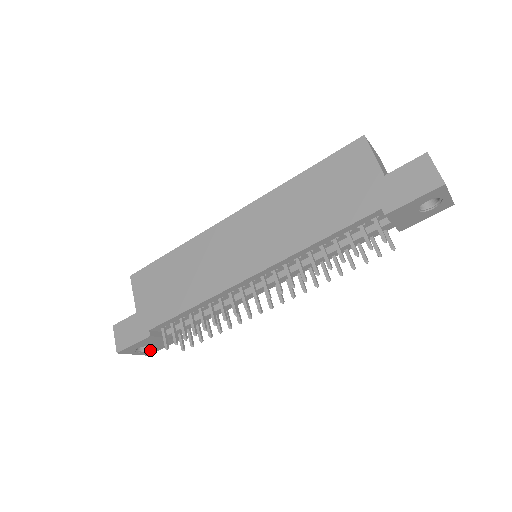
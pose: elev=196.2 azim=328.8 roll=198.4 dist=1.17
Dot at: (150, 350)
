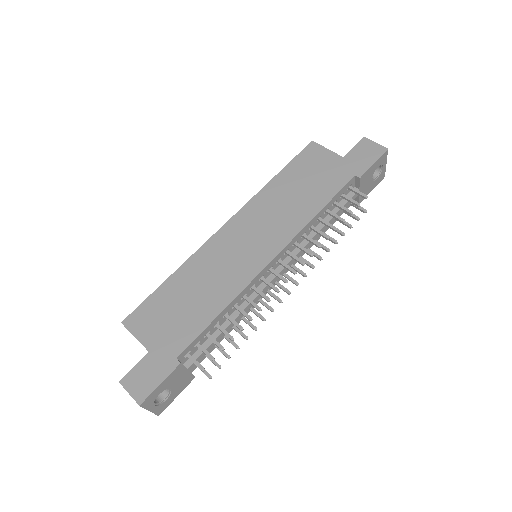
Dot at: (165, 401)
